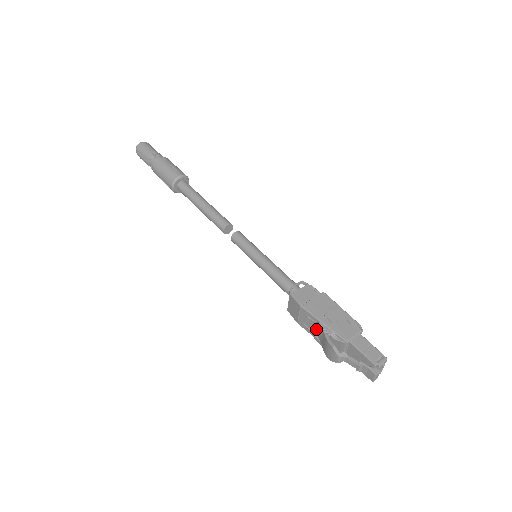
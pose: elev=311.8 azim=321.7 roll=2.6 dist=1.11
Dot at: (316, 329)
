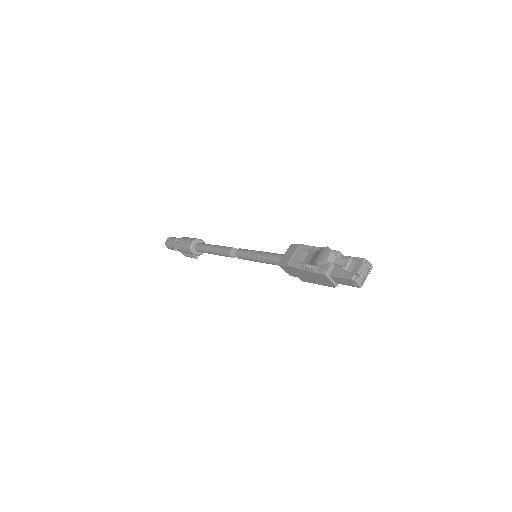
Dot at: (308, 257)
